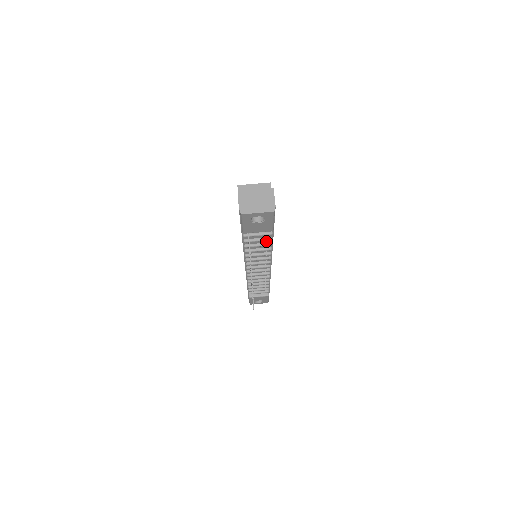
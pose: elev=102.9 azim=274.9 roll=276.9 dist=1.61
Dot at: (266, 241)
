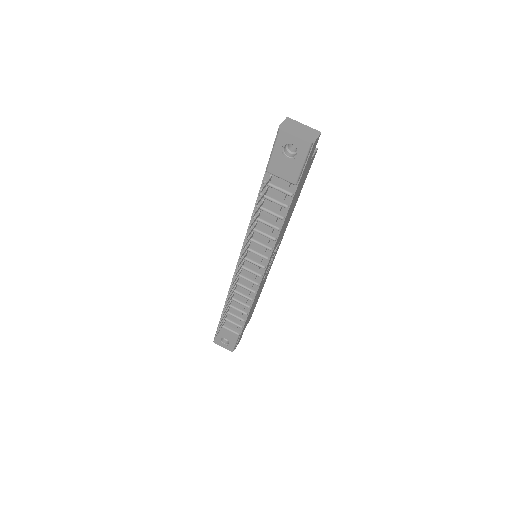
Dot at: (280, 212)
